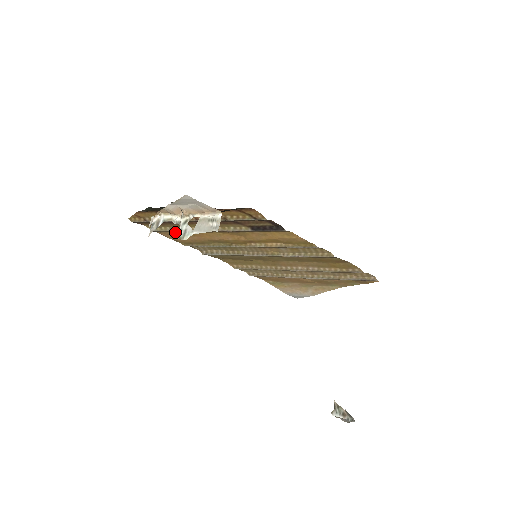
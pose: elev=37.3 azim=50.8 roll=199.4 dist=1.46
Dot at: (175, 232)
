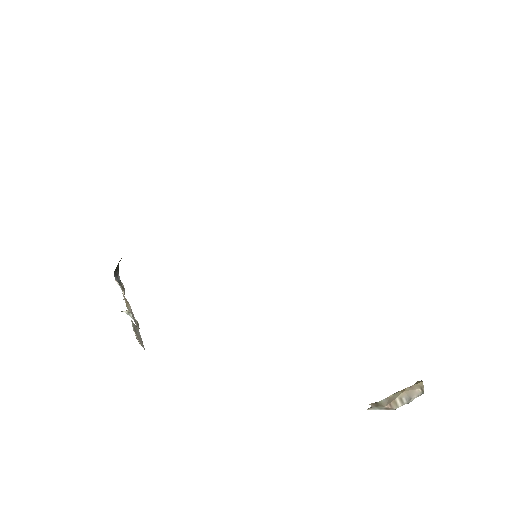
Dot at: occluded
